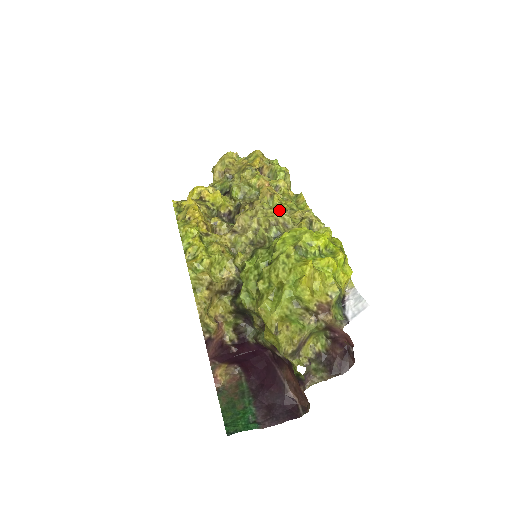
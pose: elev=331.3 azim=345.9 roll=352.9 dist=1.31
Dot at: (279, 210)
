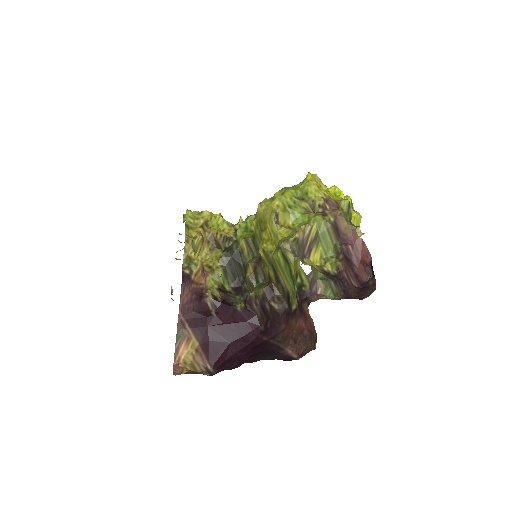
Dot at: occluded
